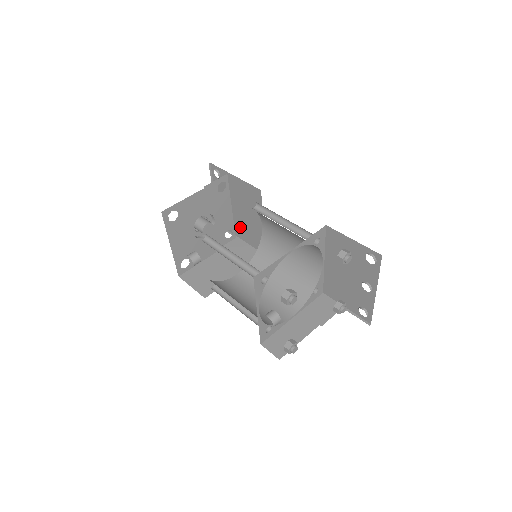
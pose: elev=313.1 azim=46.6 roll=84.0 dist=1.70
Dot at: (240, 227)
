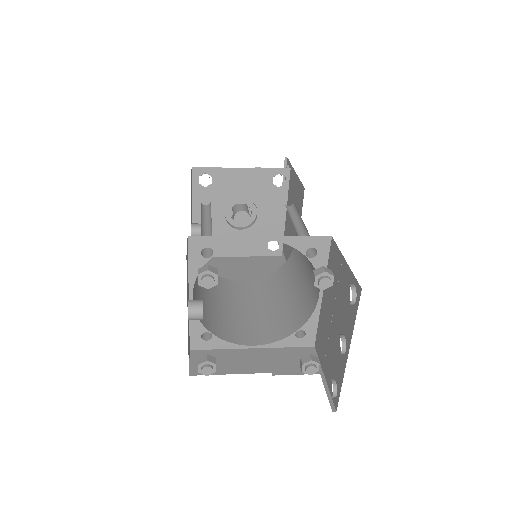
Dot at: occluded
